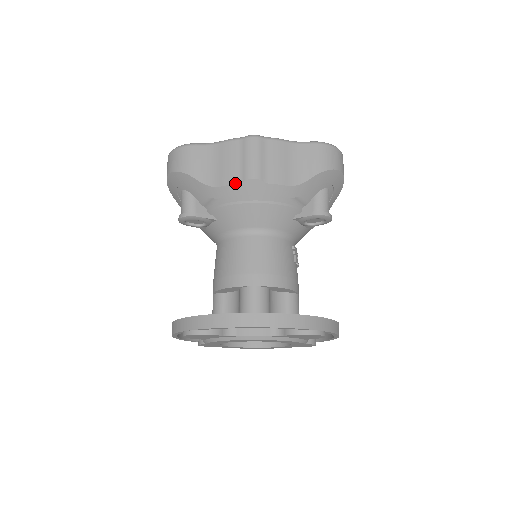
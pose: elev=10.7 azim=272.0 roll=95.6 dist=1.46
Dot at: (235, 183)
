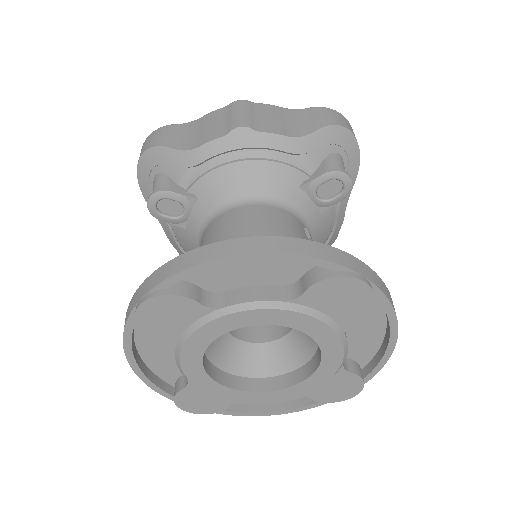
Dot at: (218, 137)
